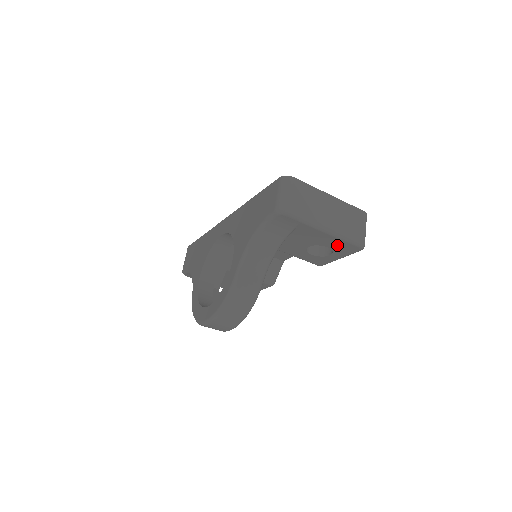
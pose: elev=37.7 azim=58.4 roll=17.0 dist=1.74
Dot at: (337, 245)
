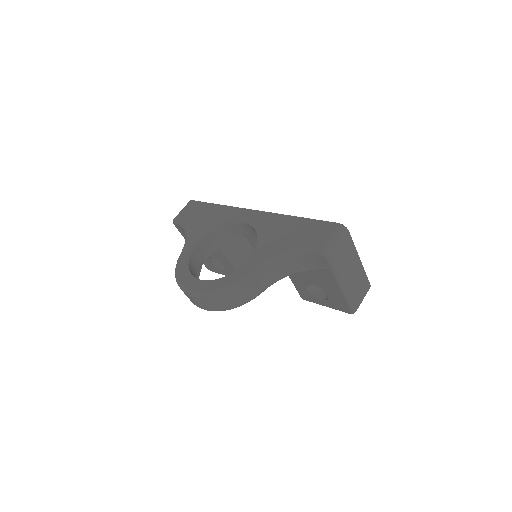
Dot at: (337, 299)
